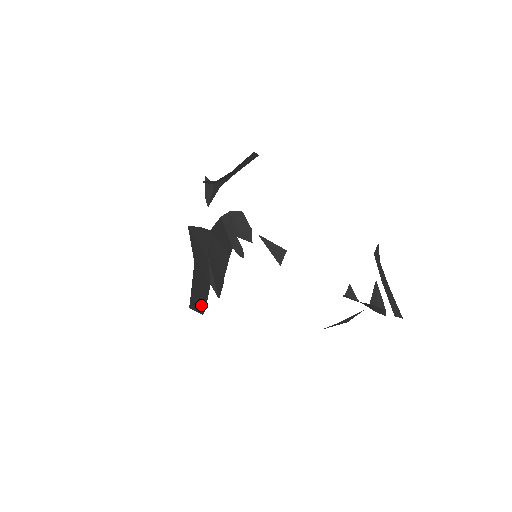
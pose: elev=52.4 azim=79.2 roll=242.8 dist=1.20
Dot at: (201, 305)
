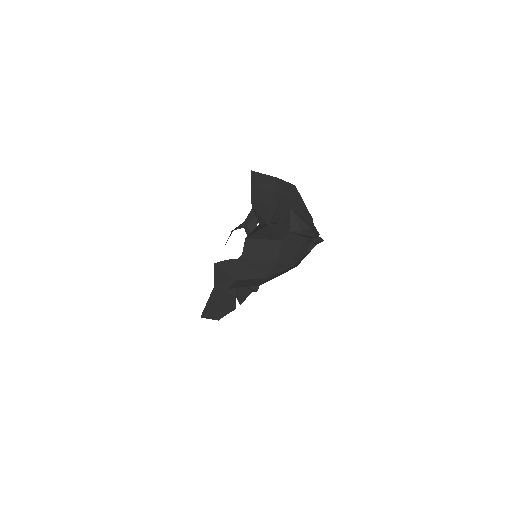
Dot at: (218, 314)
